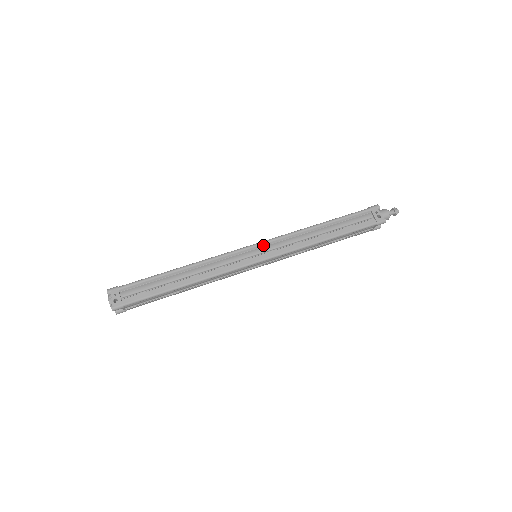
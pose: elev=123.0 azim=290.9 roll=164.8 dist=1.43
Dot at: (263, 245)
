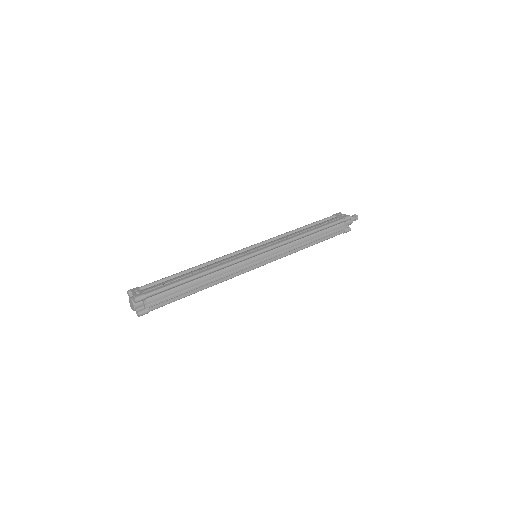
Dot at: (259, 245)
